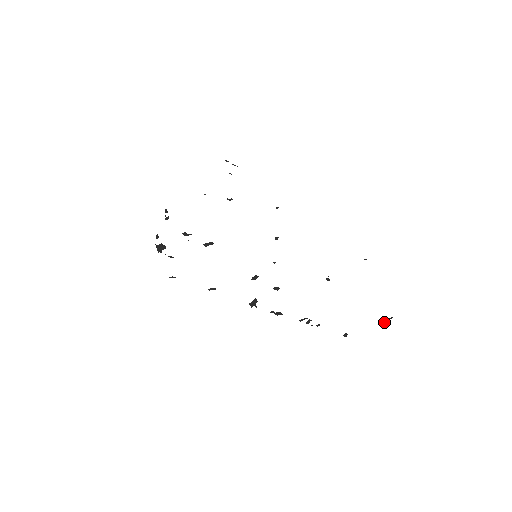
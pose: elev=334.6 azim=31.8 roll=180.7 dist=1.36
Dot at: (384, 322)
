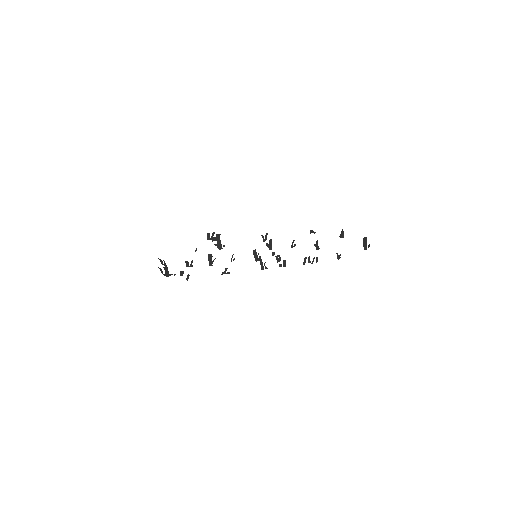
Dot at: occluded
